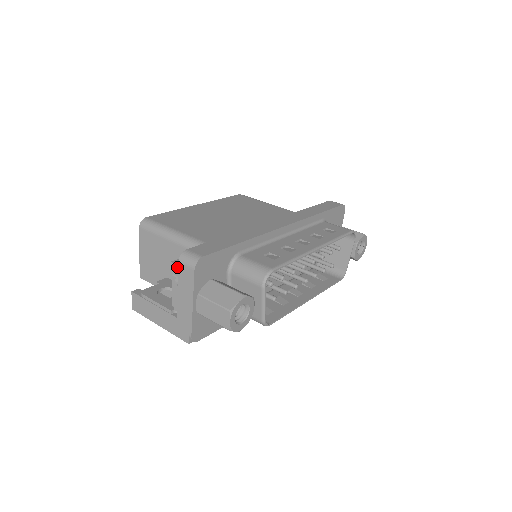
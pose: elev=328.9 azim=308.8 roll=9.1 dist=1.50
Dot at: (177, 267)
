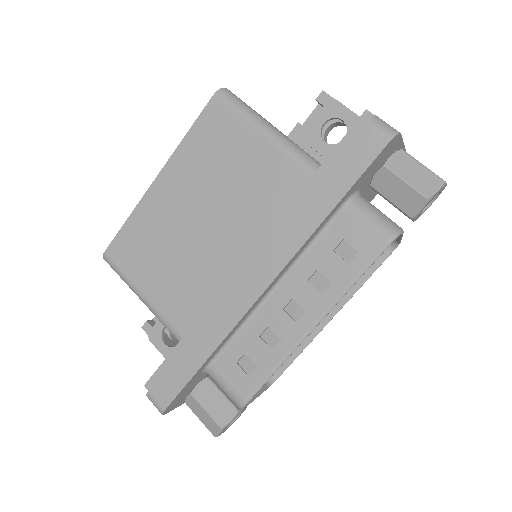
Dot at: occluded
